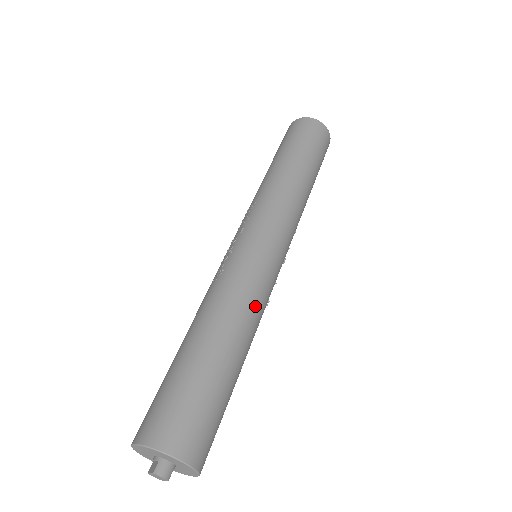
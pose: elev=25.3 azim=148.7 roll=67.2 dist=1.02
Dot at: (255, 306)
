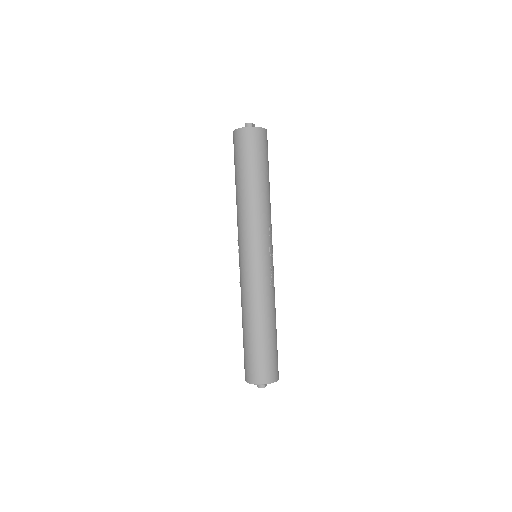
Dot at: (257, 297)
